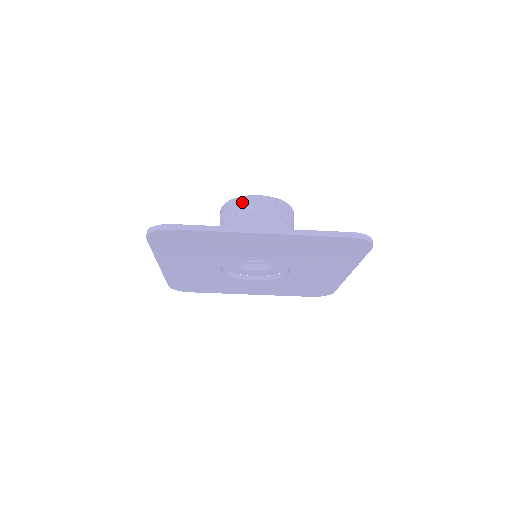
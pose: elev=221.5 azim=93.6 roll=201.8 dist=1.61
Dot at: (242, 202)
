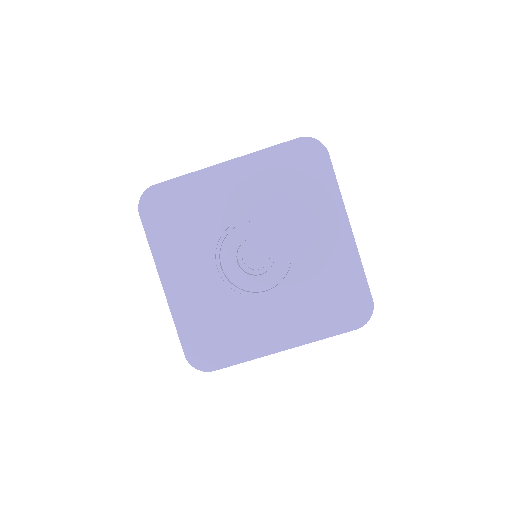
Dot at: occluded
